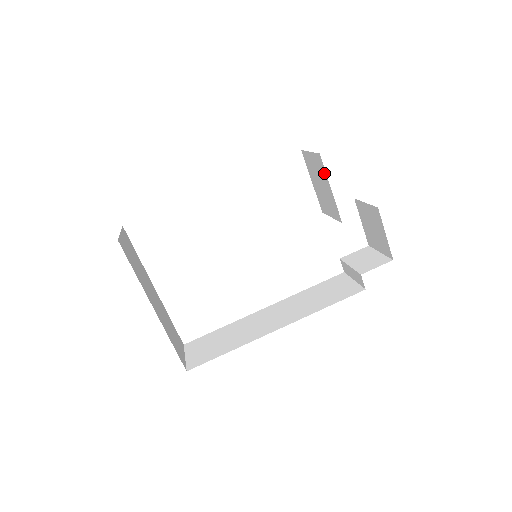
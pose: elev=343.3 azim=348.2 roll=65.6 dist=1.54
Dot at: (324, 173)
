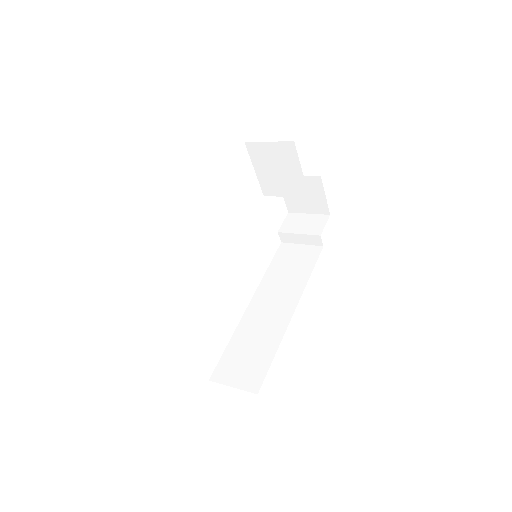
Dot at: (294, 158)
